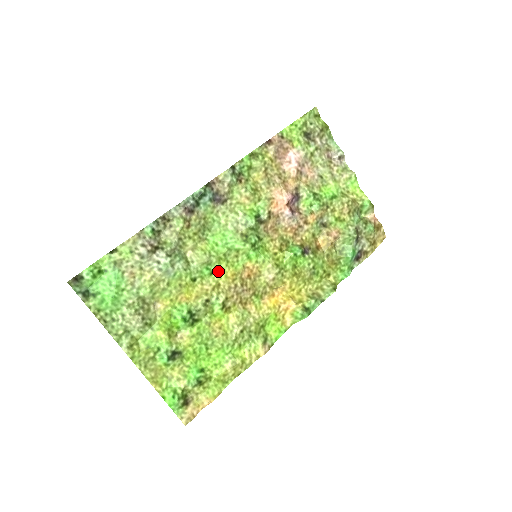
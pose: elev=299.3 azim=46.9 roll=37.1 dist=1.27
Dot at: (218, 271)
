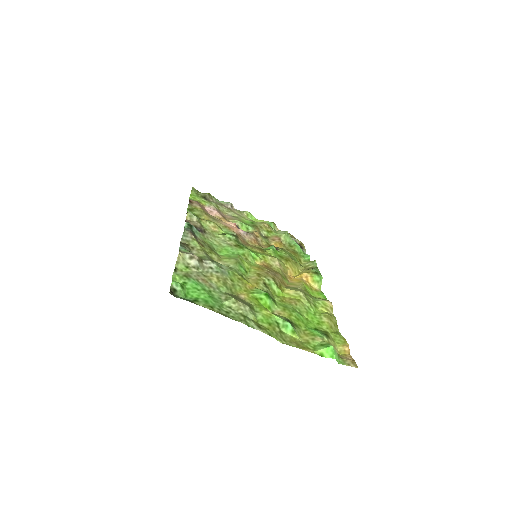
Dot at: (247, 270)
